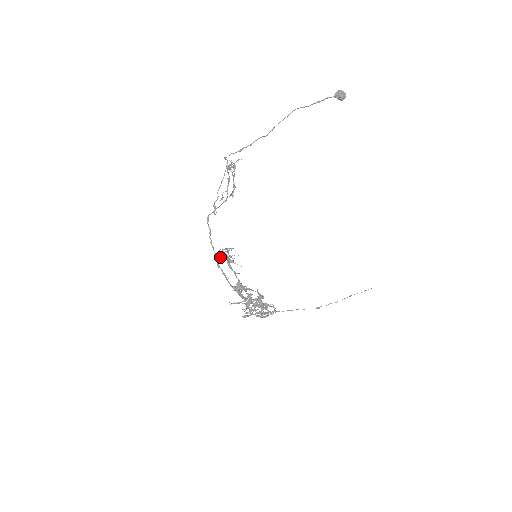
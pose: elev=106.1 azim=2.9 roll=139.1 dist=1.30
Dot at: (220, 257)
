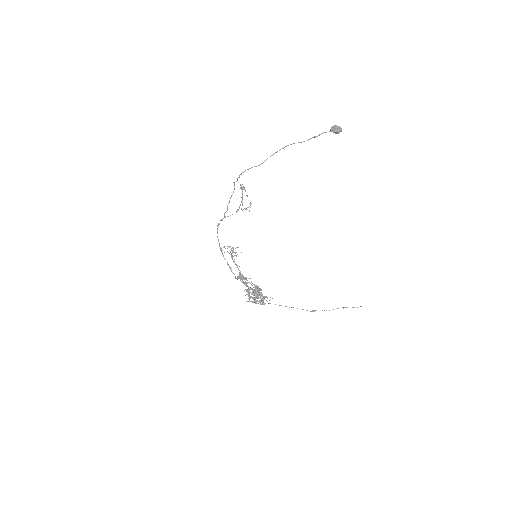
Dot at: occluded
